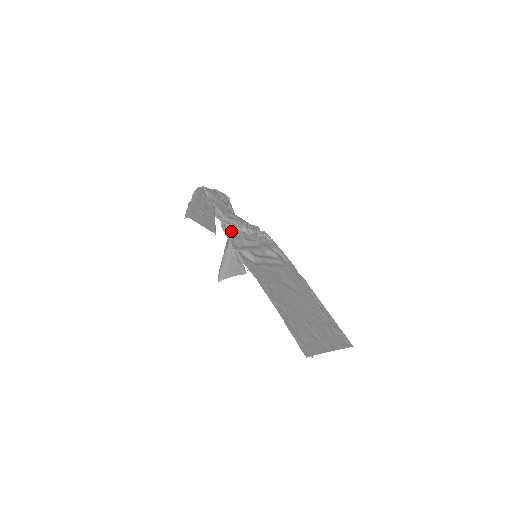
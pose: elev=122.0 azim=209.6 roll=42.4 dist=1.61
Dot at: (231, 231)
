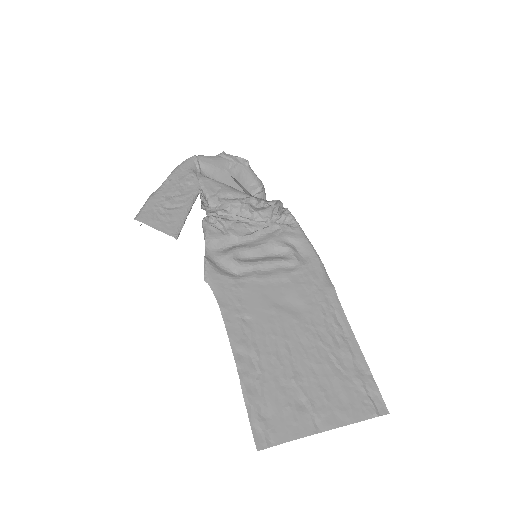
Dot at: (211, 226)
